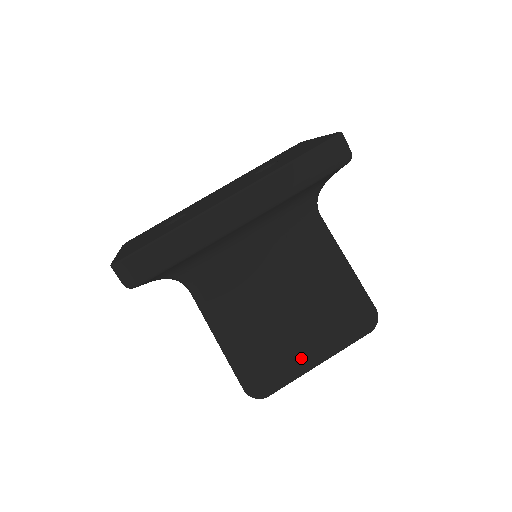
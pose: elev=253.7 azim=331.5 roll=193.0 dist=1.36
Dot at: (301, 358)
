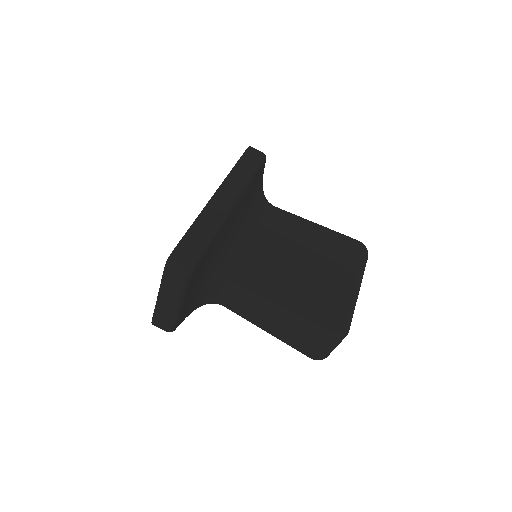
Dot at: (344, 289)
